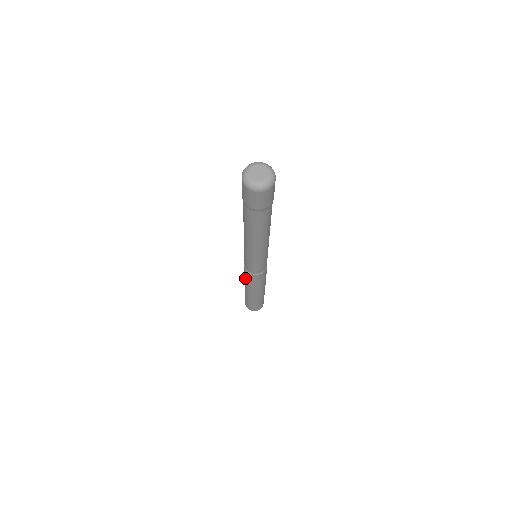
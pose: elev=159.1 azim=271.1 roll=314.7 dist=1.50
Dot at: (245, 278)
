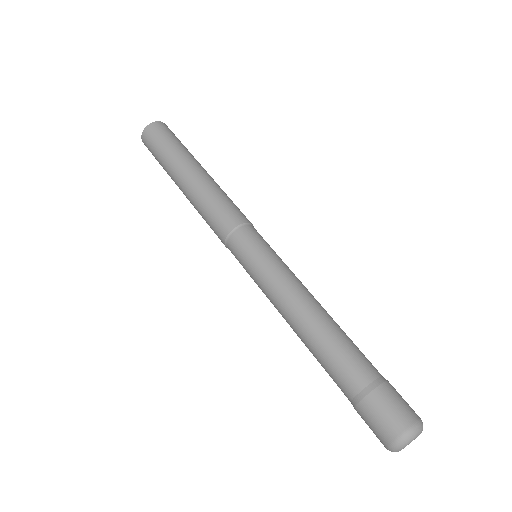
Dot at: (206, 222)
